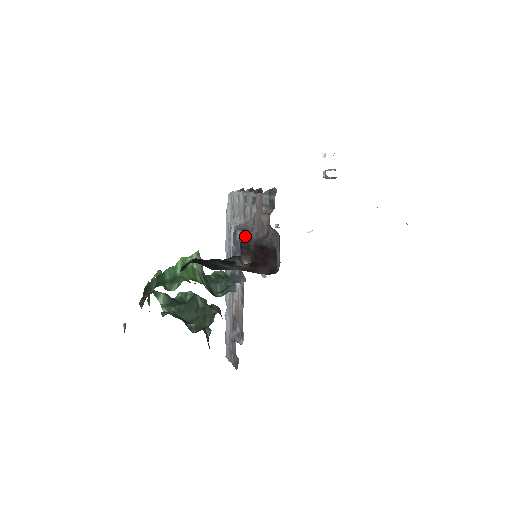
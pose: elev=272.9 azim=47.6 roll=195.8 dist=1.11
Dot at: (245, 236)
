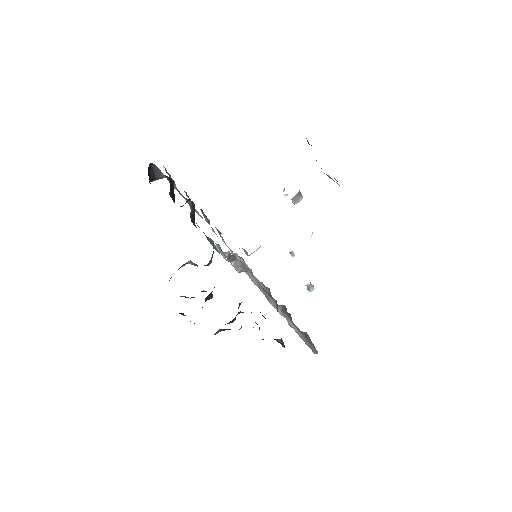
Dot at: (190, 216)
